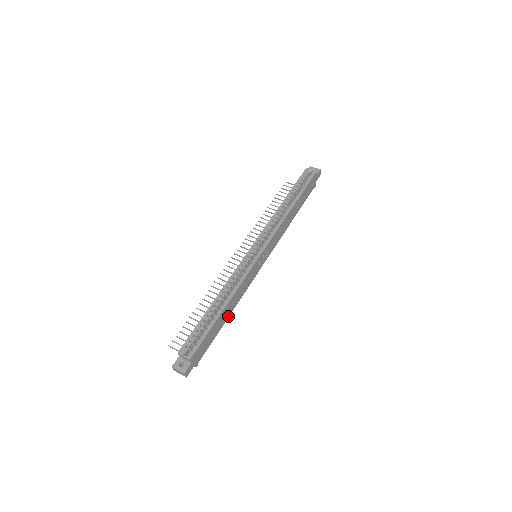
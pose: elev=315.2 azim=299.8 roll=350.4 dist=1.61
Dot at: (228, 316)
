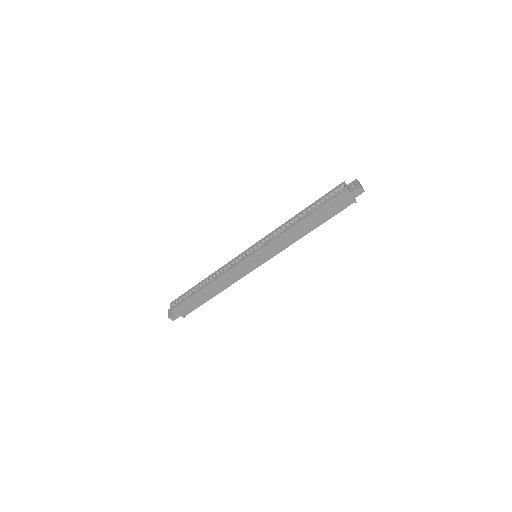
Dot at: (216, 294)
